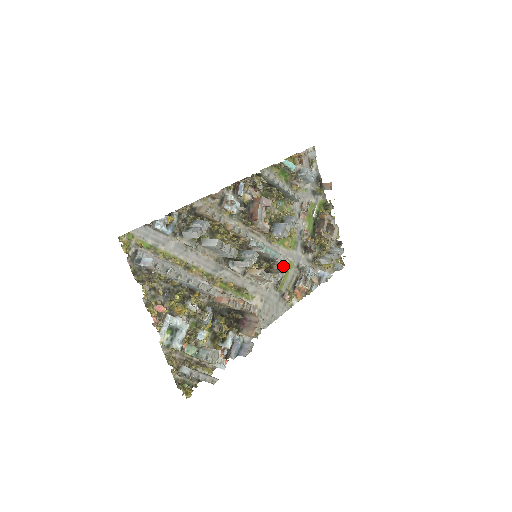
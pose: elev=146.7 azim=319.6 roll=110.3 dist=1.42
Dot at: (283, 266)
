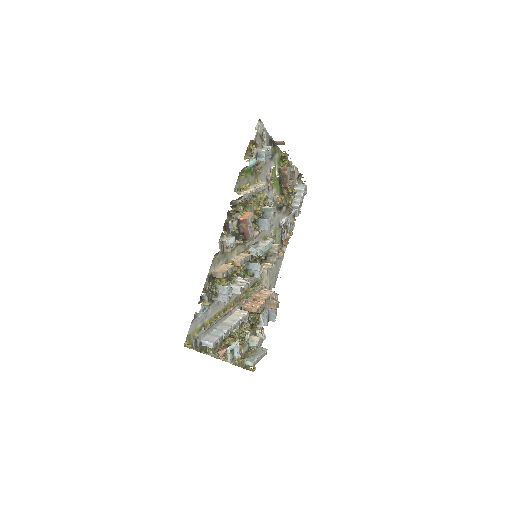
Dot at: (277, 249)
